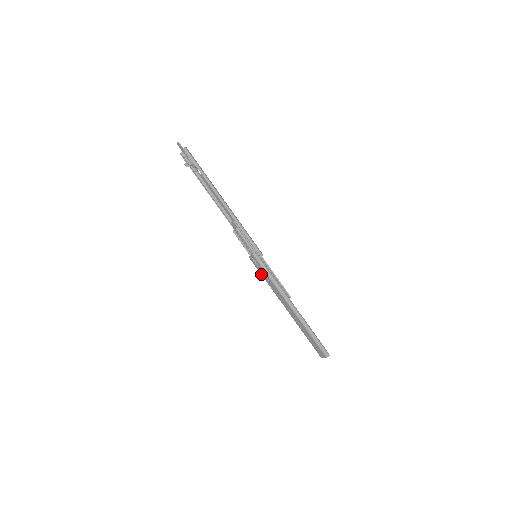
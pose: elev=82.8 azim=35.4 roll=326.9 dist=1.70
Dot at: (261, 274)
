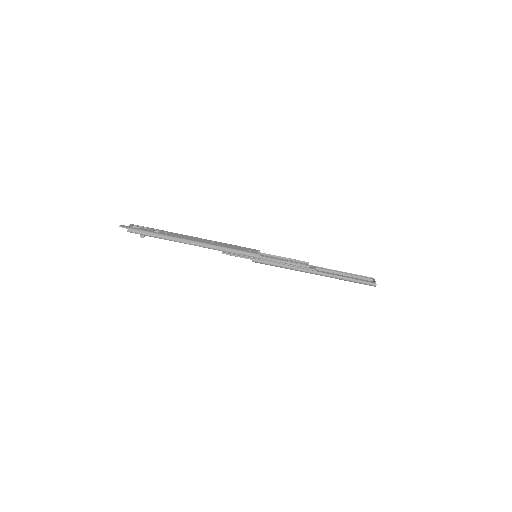
Dot at: occluded
